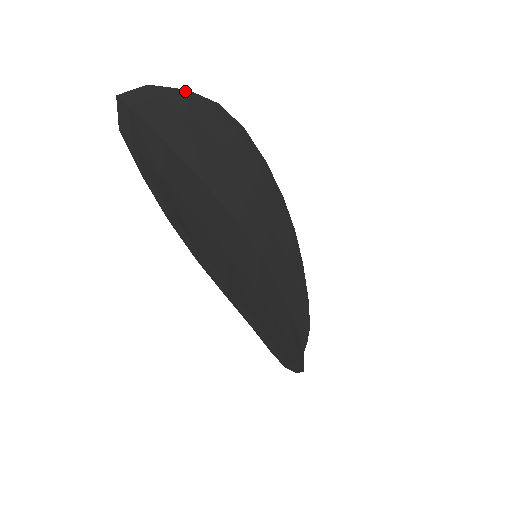
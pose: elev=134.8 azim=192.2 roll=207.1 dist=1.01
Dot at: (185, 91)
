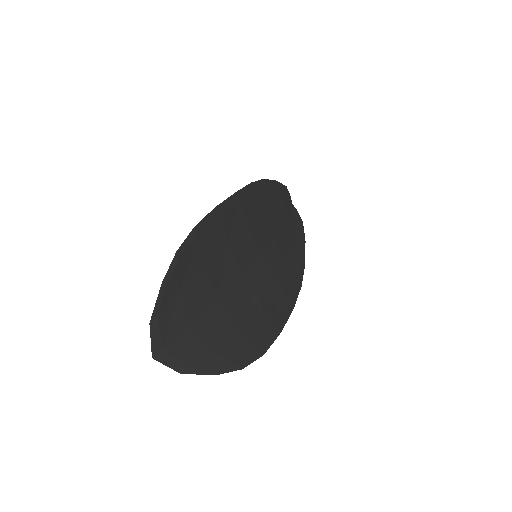
Dot at: (162, 287)
